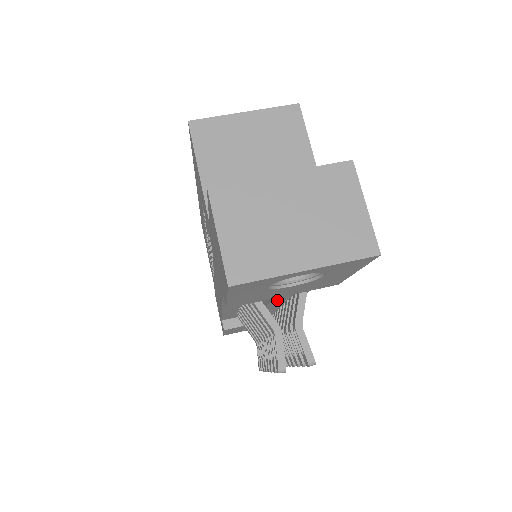
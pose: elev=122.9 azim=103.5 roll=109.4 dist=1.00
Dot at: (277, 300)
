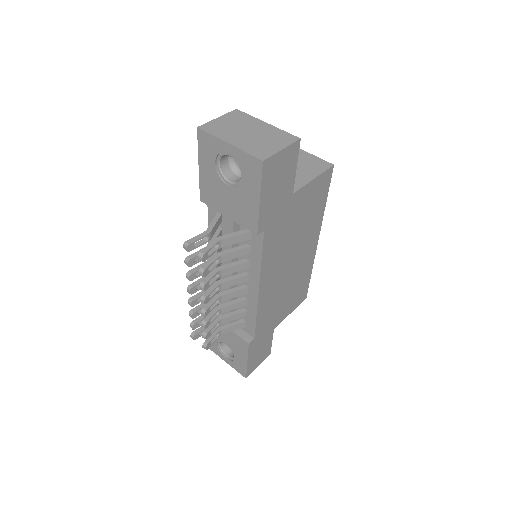
Dot at: (226, 228)
